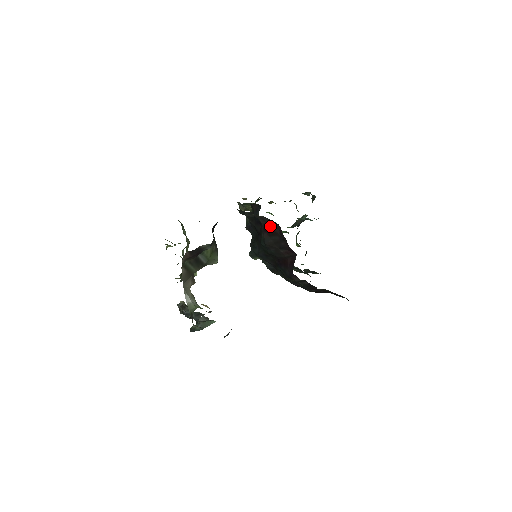
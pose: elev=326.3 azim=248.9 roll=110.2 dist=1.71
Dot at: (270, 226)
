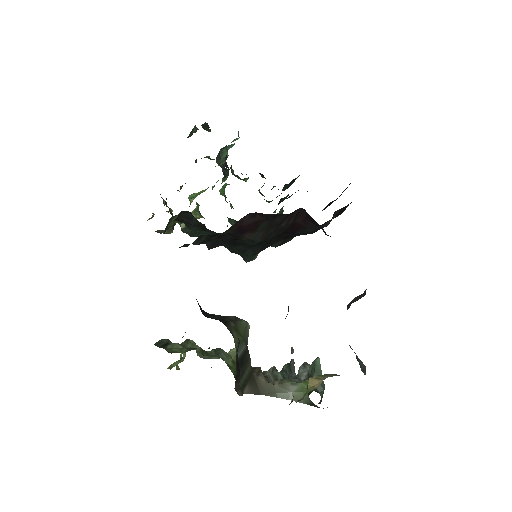
Dot at: (242, 224)
